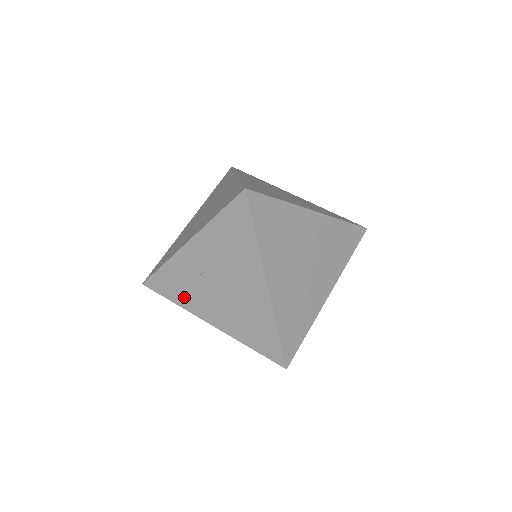
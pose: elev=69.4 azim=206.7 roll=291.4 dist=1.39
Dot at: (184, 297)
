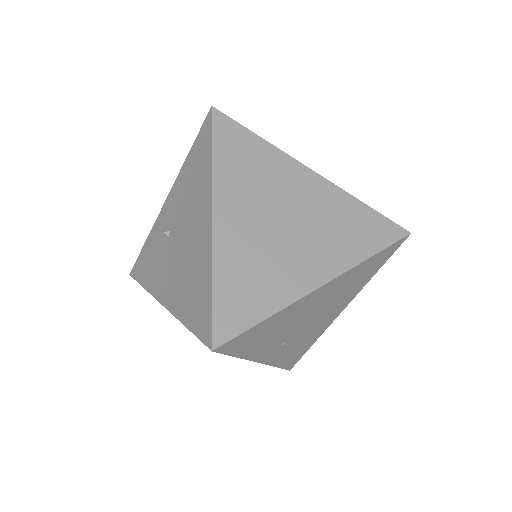
Dot at: (151, 275)
